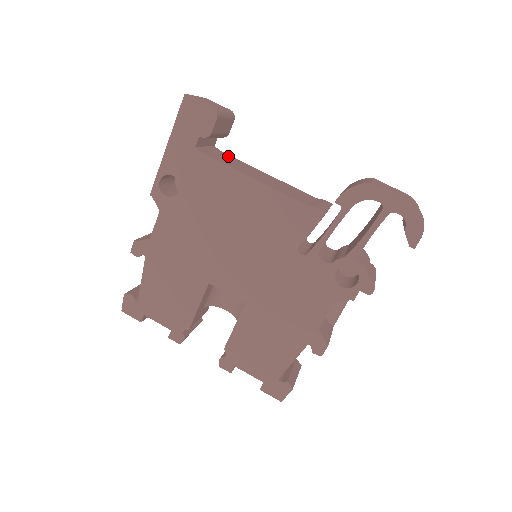
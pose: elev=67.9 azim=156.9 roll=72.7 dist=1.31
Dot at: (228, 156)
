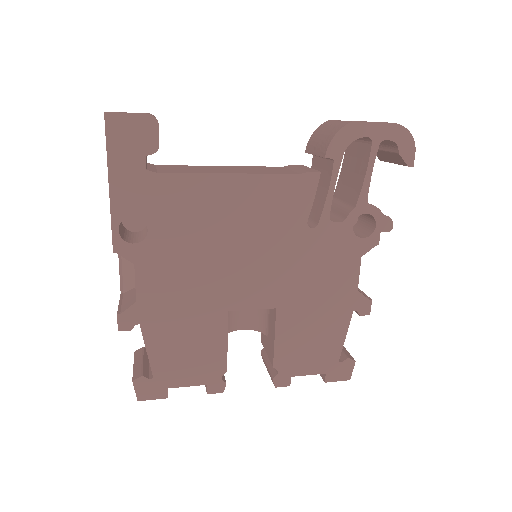
Dot at: (172, 166)
